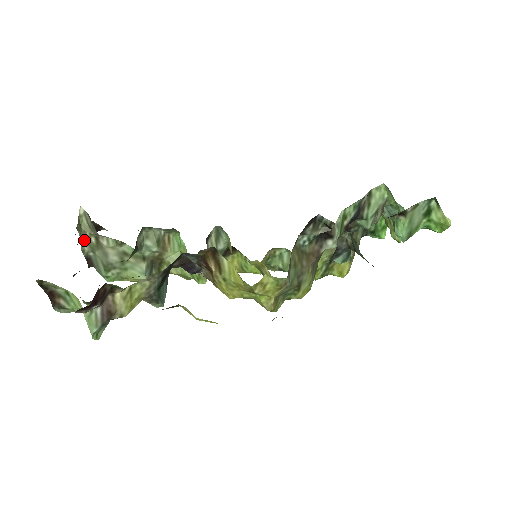
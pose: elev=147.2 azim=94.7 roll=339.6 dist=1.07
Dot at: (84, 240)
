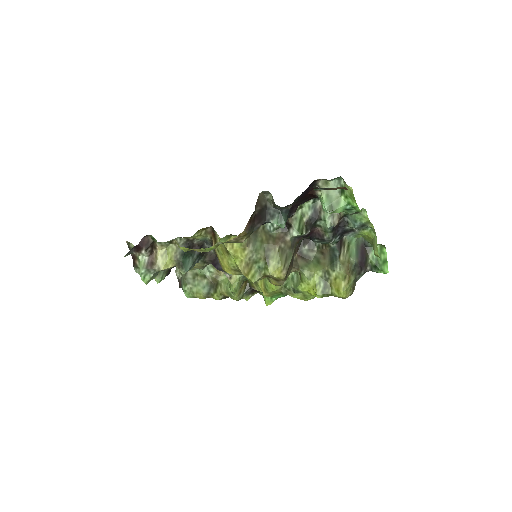
Dot at: occluded
